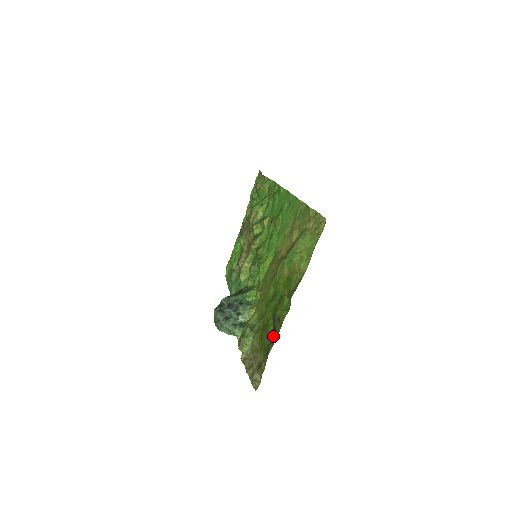
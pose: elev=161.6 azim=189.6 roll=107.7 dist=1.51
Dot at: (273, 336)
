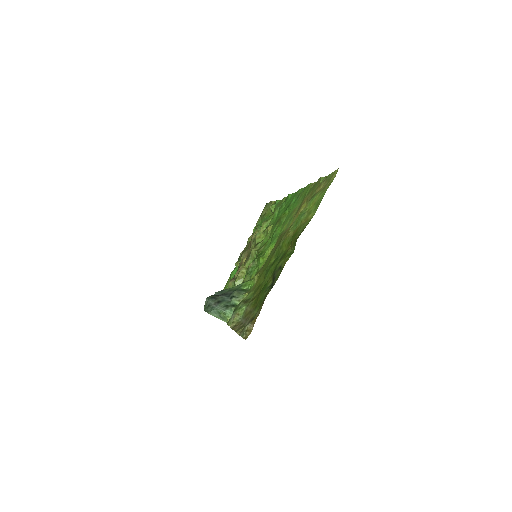
Dot at: (272, 283)
